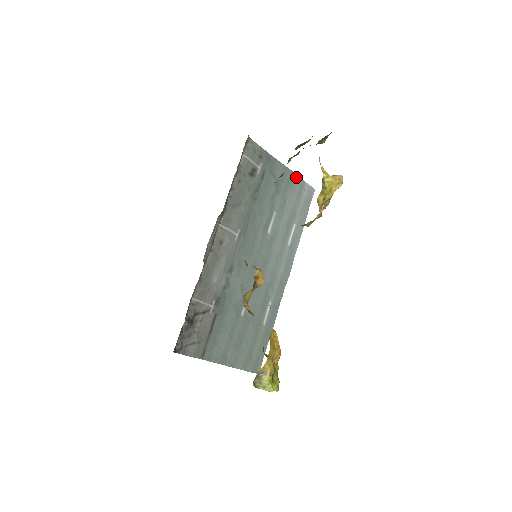
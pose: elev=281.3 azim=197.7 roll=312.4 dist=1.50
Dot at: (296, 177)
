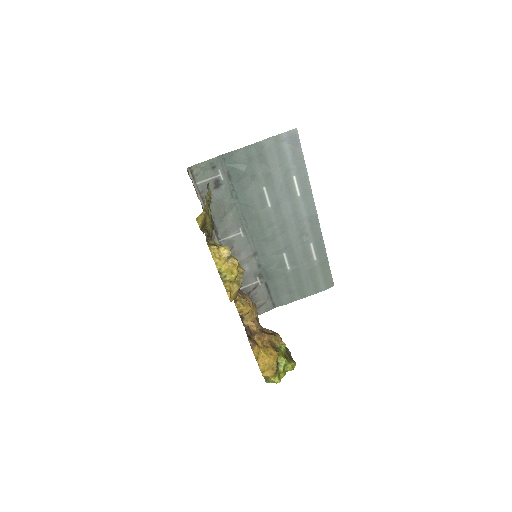
Dot at: (265, 141)
